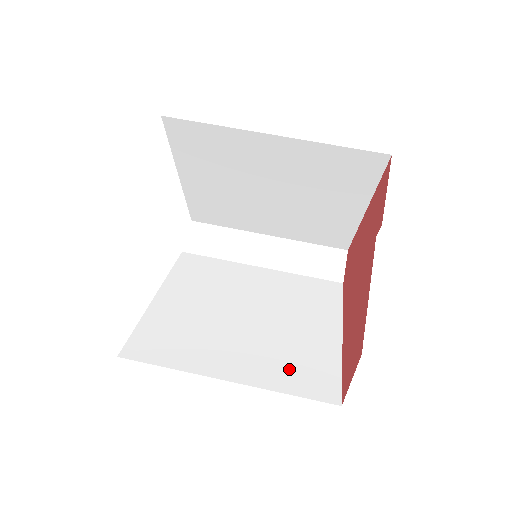
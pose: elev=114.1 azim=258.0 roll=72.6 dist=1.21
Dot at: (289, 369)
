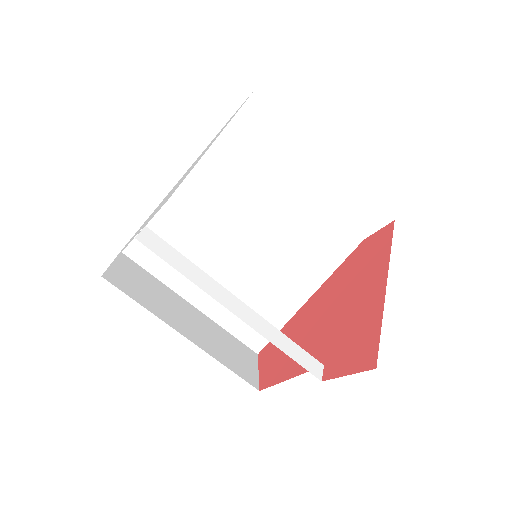
Dot at: occluded
